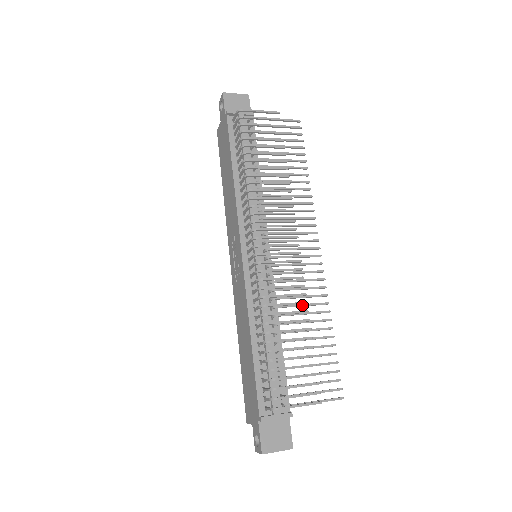
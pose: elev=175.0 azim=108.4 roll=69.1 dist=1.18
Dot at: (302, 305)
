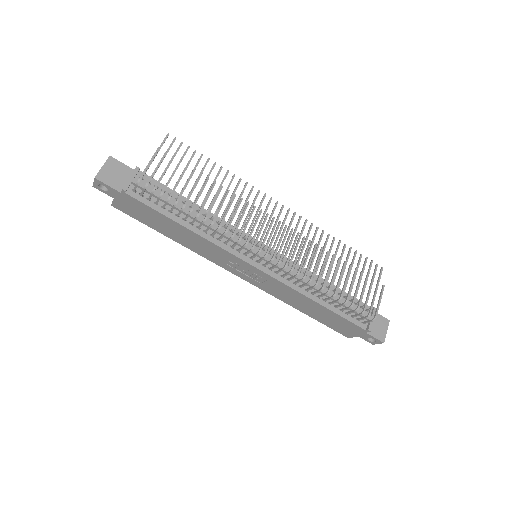
Dot at: occluded
